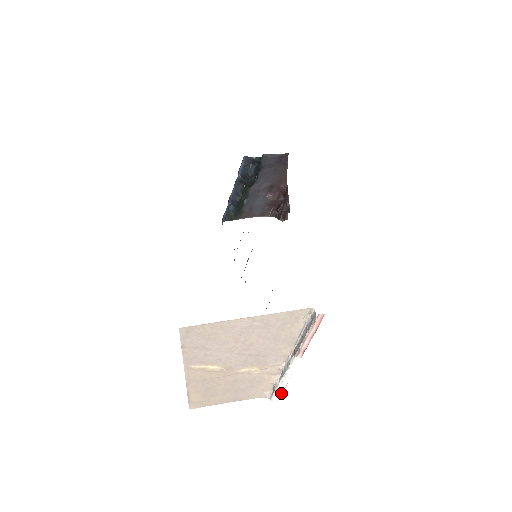
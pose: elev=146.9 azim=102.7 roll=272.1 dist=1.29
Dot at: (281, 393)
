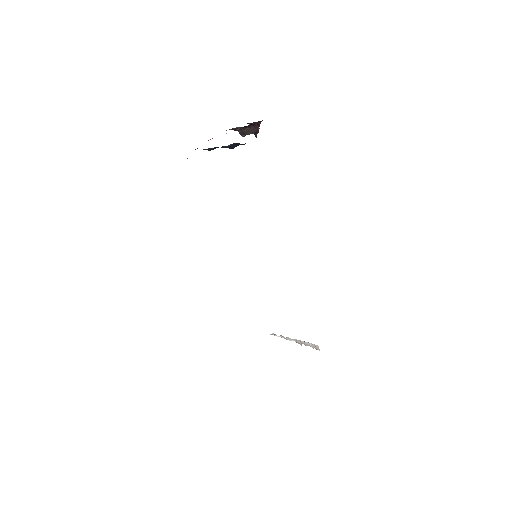
Dot at: occluded
